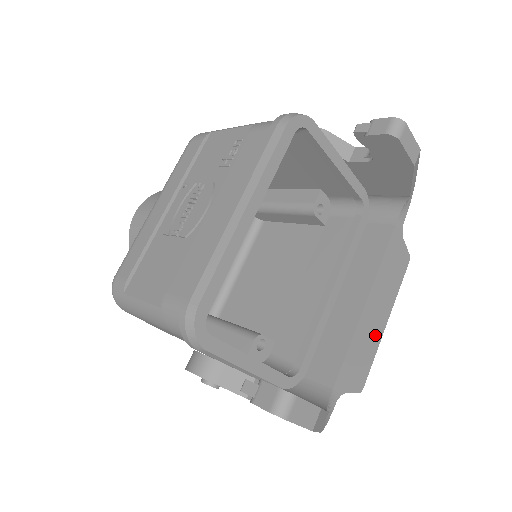
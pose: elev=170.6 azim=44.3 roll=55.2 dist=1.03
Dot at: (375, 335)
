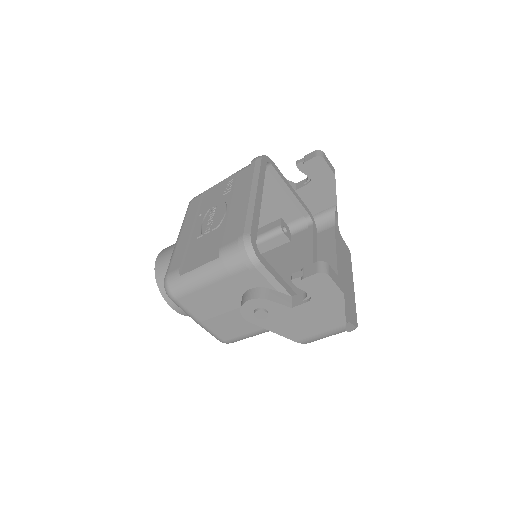
Dot at: (350, 291)
